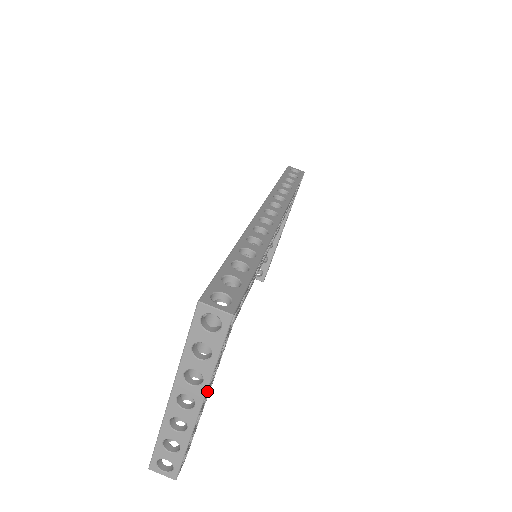
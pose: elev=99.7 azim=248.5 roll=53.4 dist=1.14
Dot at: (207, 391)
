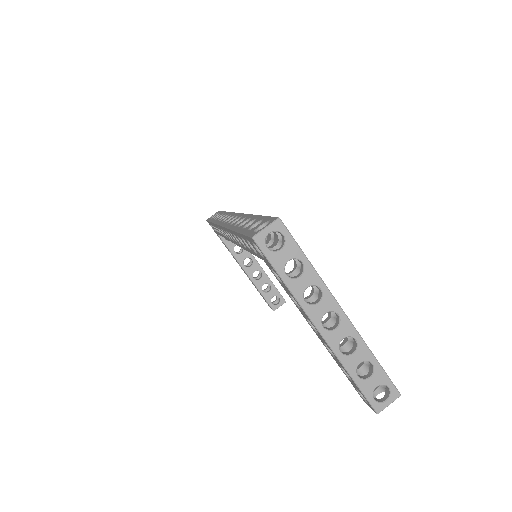
Dot at: (331, 294)
